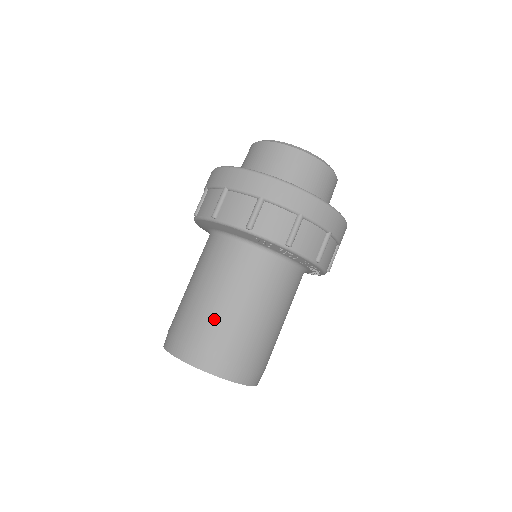
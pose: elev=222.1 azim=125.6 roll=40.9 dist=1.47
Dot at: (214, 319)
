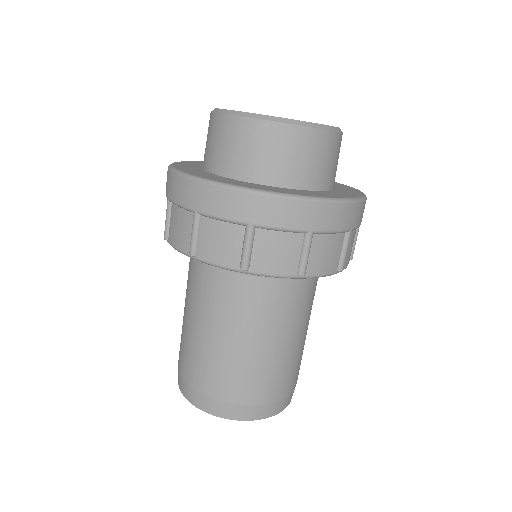
Dot at: (229, 367)
